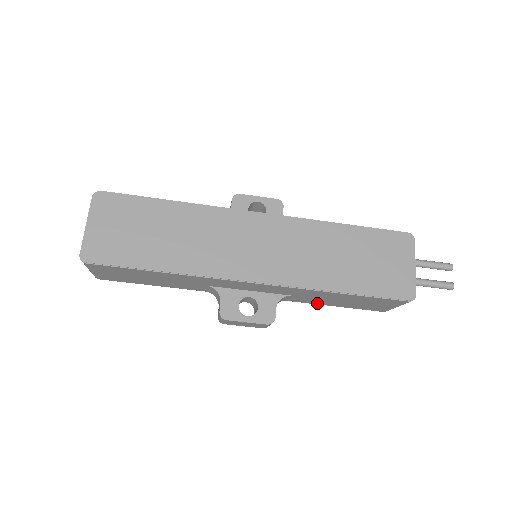
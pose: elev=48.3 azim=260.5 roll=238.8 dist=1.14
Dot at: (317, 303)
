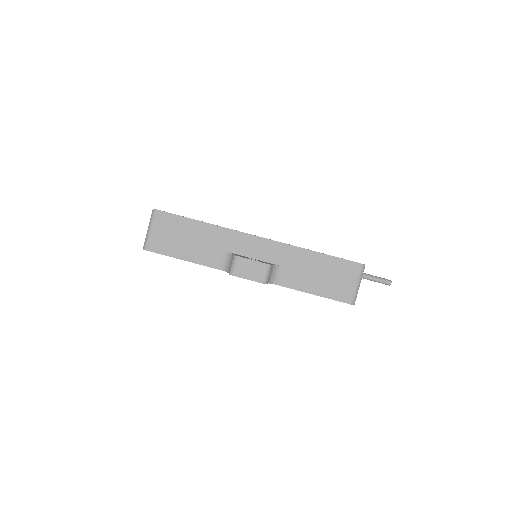
Dot at: (300, 288)
